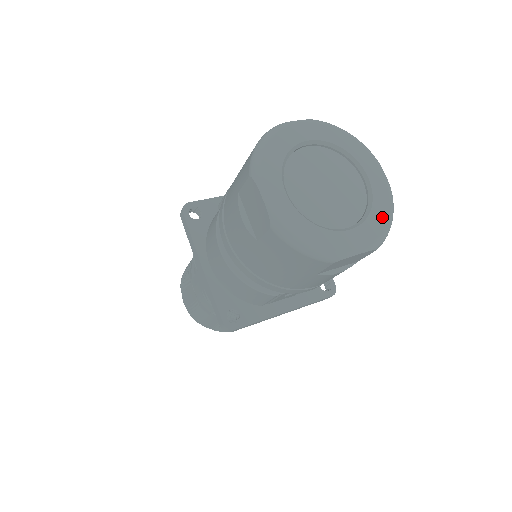
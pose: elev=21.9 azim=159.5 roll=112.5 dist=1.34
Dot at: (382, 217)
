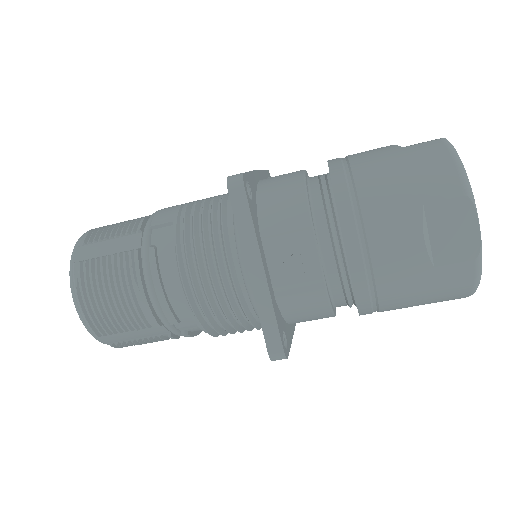
Dot at: occluded
